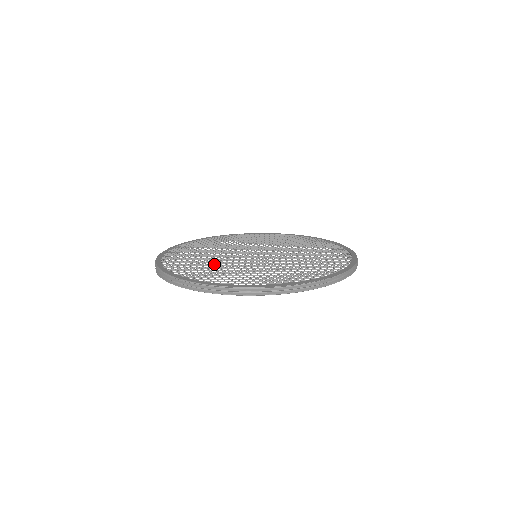
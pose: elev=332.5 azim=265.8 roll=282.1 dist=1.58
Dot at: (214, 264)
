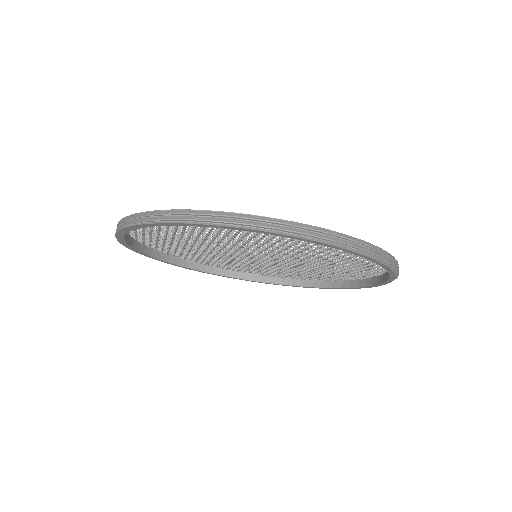
Dot at: (190, 239)
